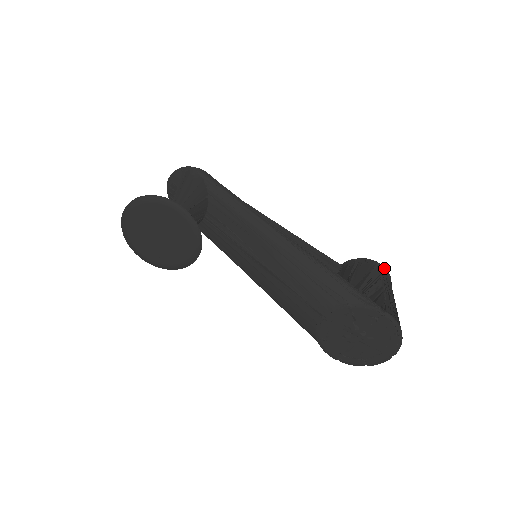
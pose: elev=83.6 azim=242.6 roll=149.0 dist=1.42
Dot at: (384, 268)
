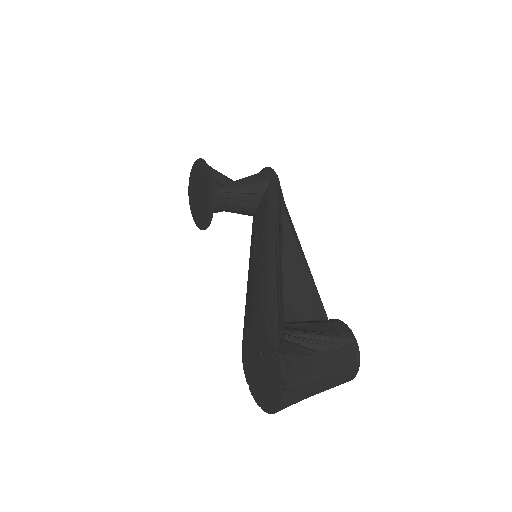
Dot at: (357, 346)
